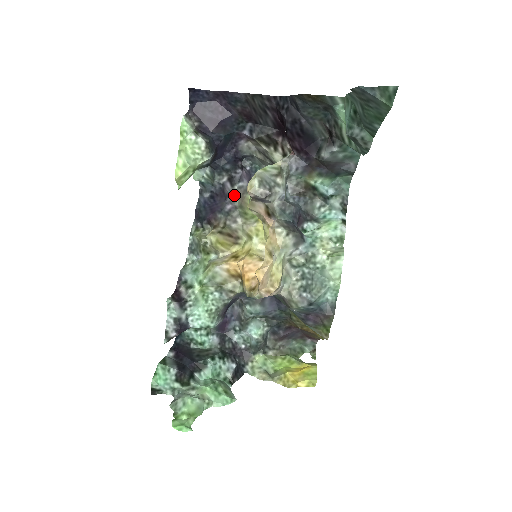
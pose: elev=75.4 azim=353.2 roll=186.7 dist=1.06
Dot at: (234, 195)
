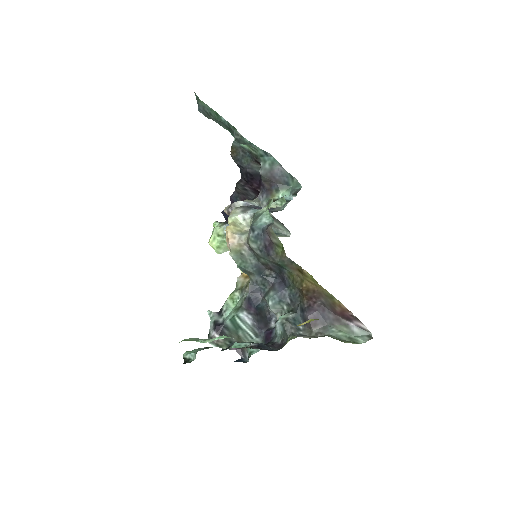
Dot at: occluded
